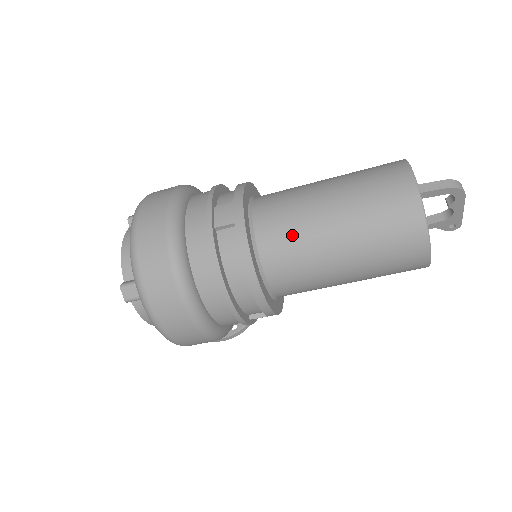
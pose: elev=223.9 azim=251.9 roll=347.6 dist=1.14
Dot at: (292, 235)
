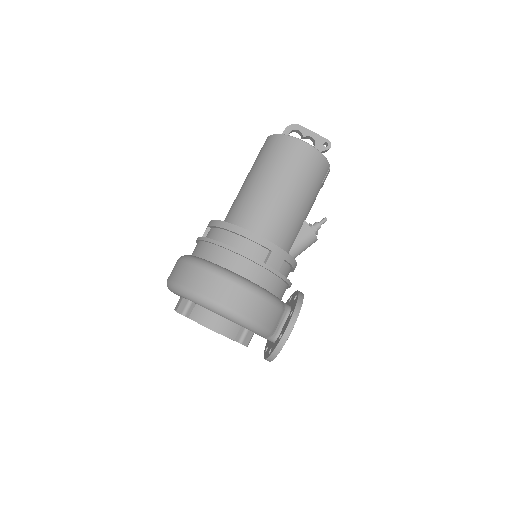
Dot at: (237, 203)
